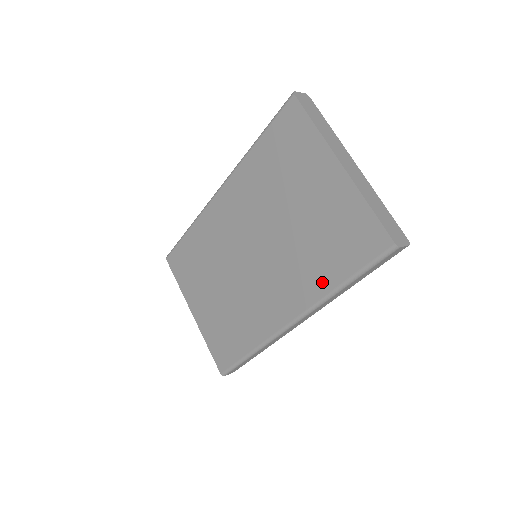
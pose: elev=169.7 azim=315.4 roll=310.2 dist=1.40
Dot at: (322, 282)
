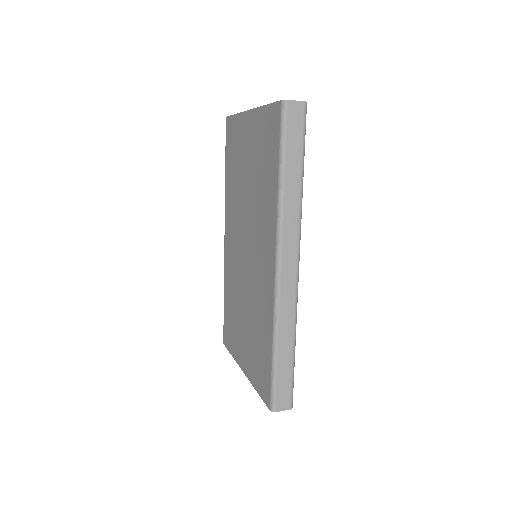
Dot at: (272, 198)
